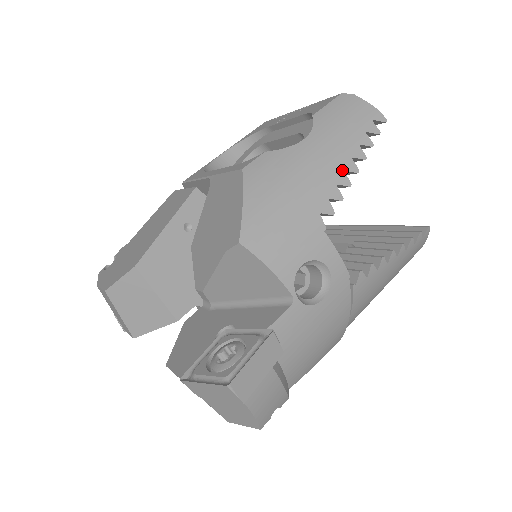
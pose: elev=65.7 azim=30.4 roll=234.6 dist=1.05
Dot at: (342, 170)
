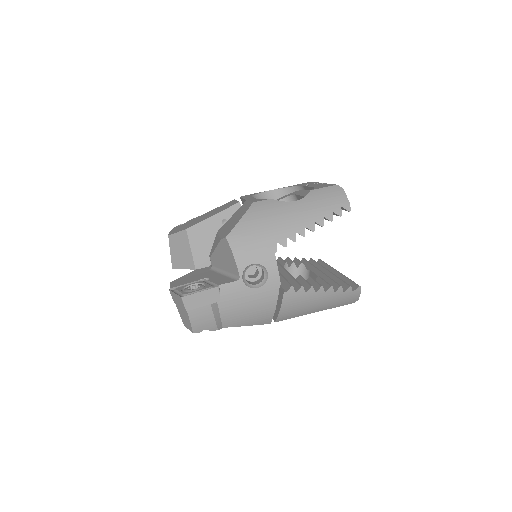
Dot at: (304, 226)
